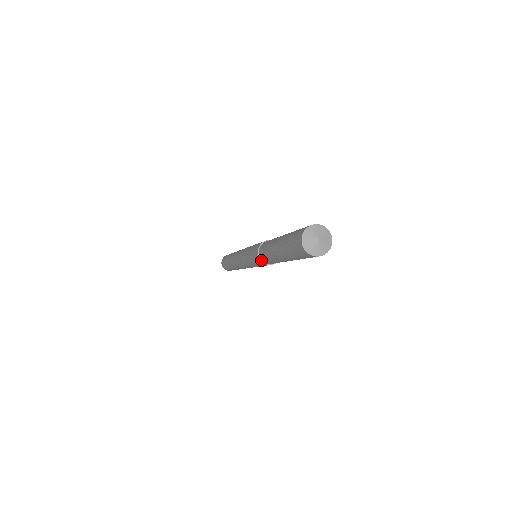
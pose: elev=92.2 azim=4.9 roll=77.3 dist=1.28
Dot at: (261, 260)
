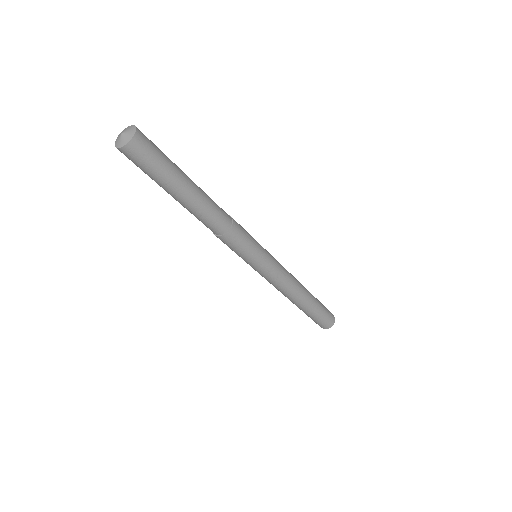
Dot at: (214, 234)
